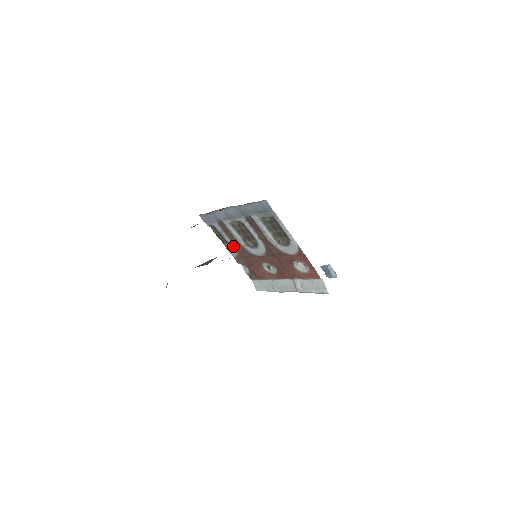
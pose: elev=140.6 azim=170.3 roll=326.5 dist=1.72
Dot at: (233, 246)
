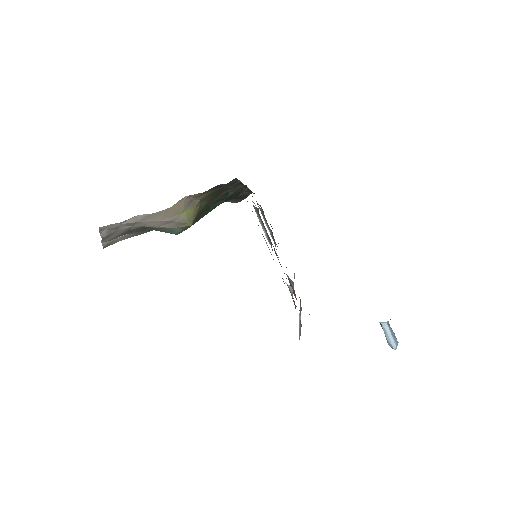
Dot at: occluded
